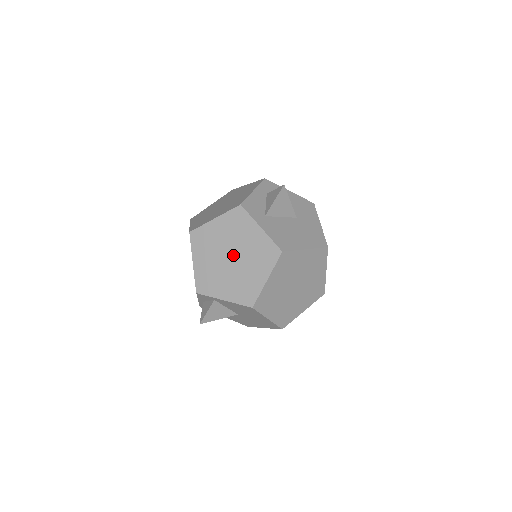
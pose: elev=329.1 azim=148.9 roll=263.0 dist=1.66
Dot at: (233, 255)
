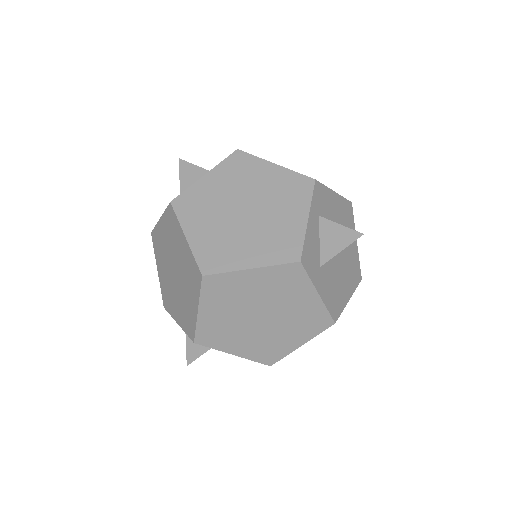
Dot at: (265, 315)
